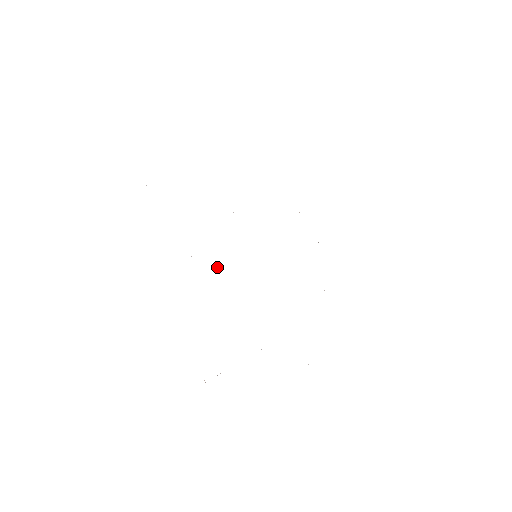
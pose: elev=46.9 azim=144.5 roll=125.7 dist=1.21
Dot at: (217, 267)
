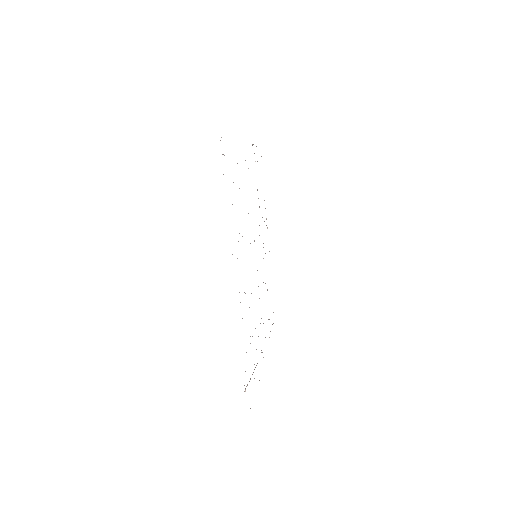
Dot at: occluded
